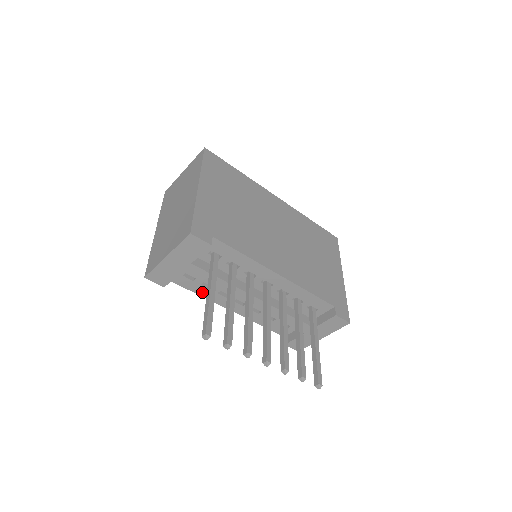
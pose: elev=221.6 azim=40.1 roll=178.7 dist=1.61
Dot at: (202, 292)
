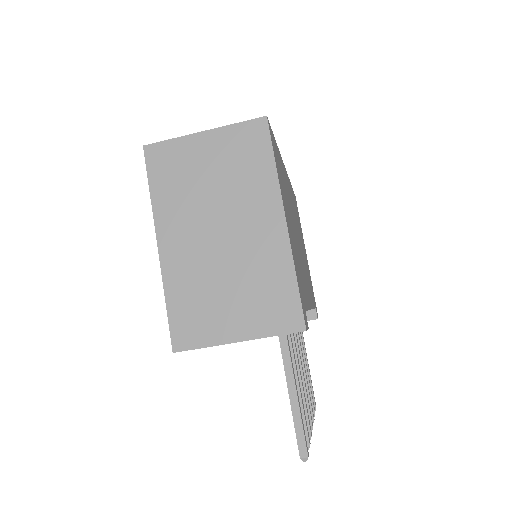
Dot at: occluded
